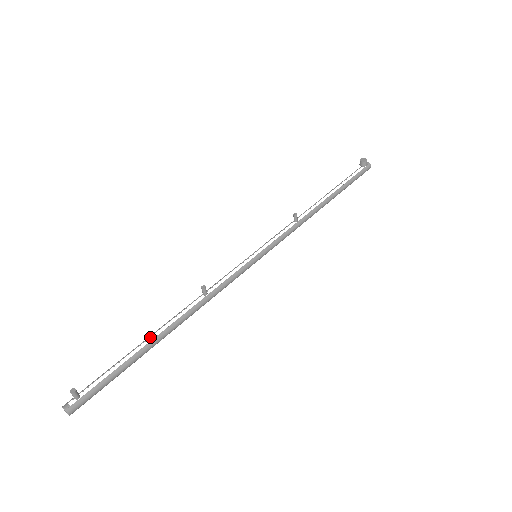
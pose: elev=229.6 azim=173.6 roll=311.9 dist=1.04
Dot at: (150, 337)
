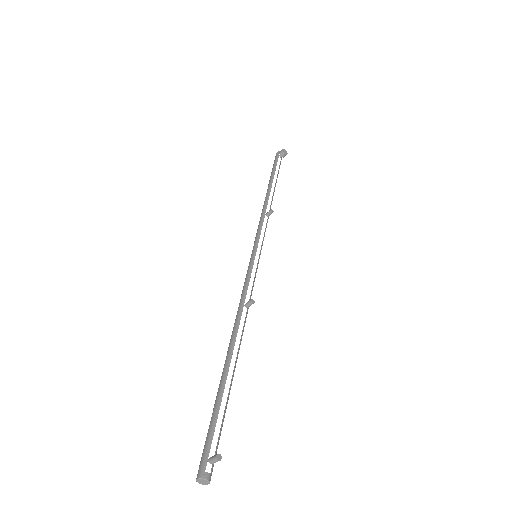
Dot at: (225, 365)
